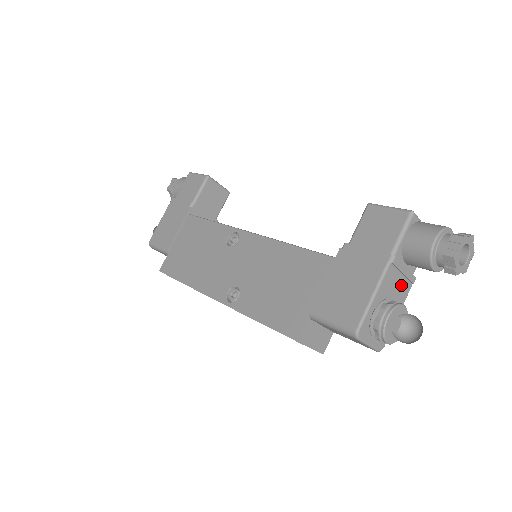
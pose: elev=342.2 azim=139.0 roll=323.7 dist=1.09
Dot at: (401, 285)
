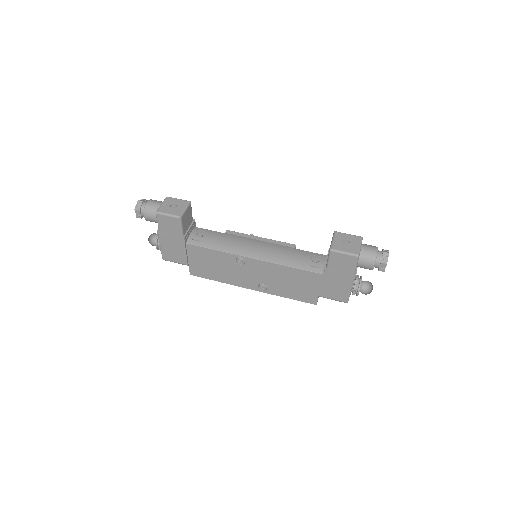
Dot at: occluded
